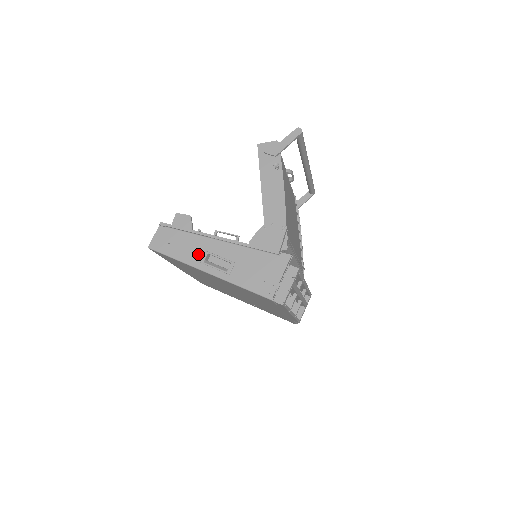
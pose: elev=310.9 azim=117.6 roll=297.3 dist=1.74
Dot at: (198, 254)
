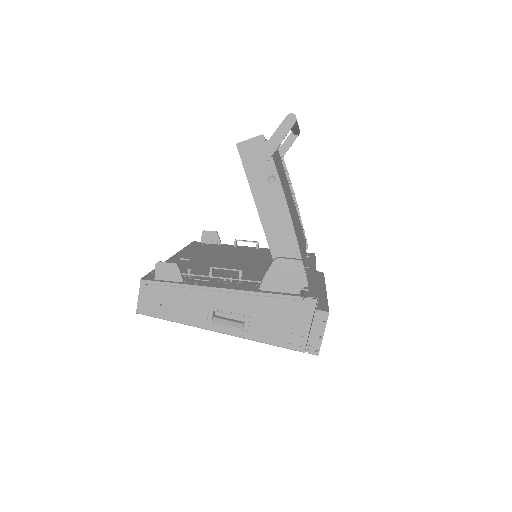
Dot at: (202, 313)
